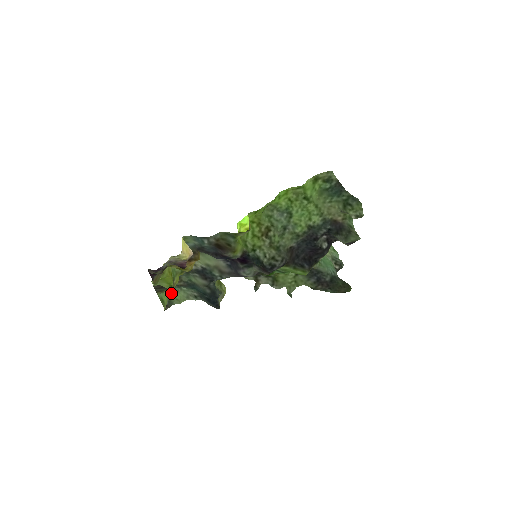
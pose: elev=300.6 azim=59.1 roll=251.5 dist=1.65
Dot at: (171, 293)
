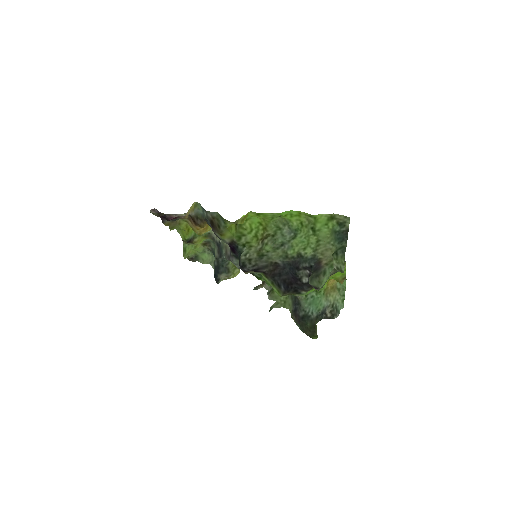
Dot at: (201, 251)
